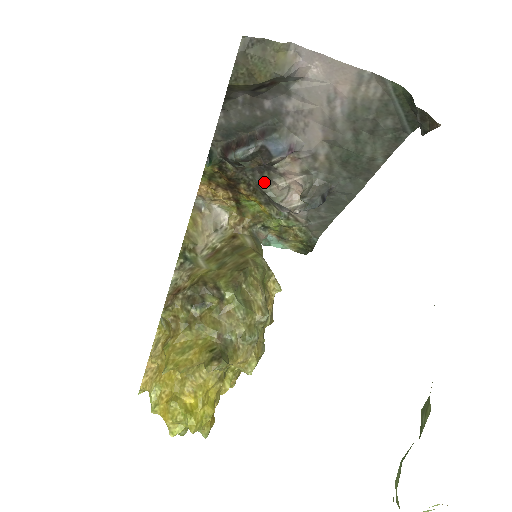
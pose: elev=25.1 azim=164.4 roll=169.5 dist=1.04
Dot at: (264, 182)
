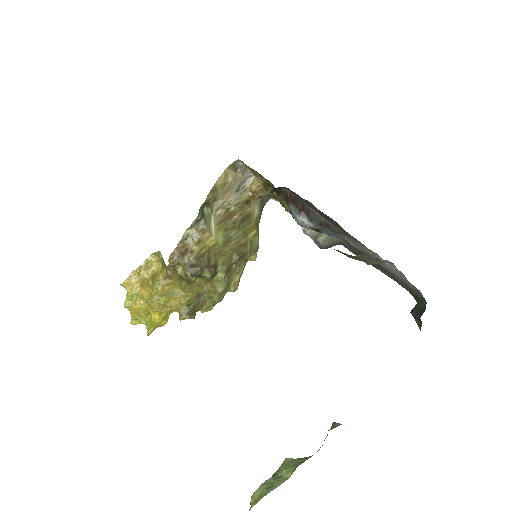
Dot at: occluded
